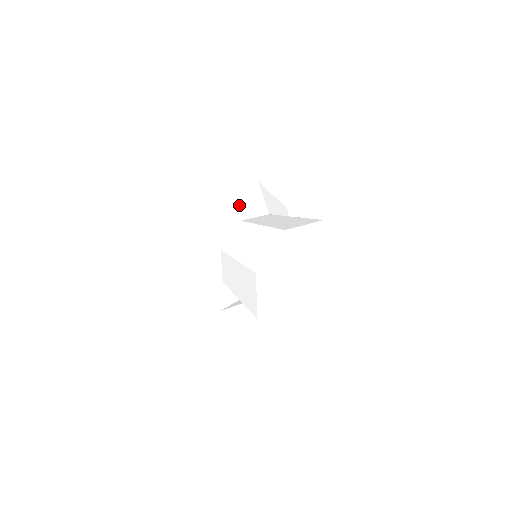
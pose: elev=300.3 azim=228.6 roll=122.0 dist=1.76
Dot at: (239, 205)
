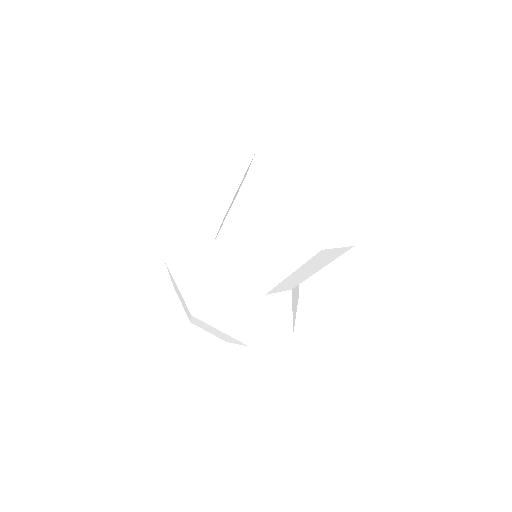
Dot at: occluded
